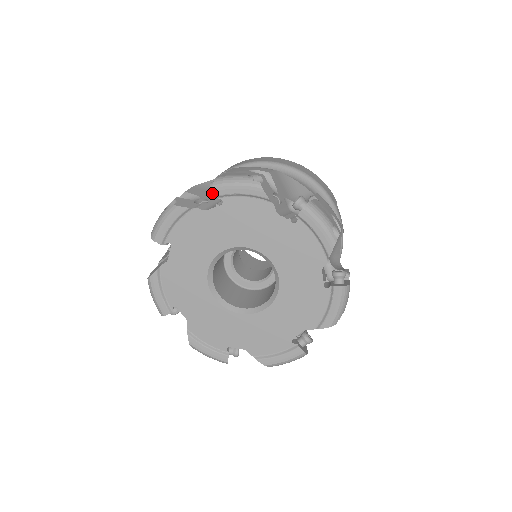
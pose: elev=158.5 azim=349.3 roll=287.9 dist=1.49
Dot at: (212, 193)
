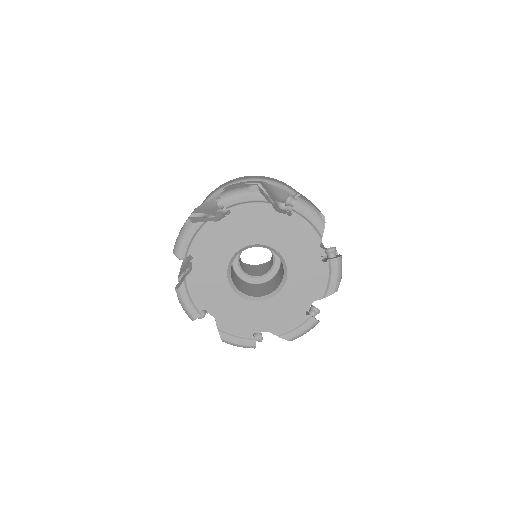
Dot at: (219, 207)
